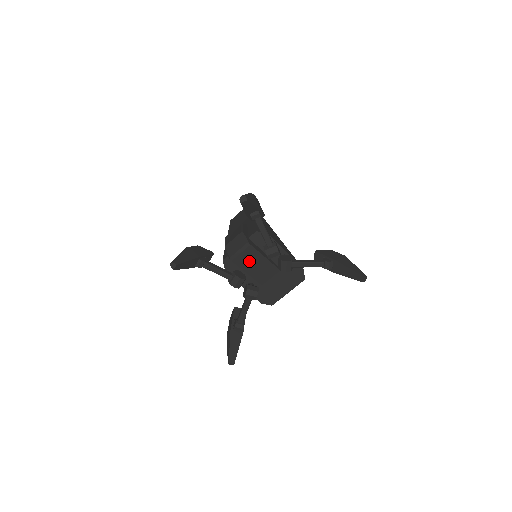
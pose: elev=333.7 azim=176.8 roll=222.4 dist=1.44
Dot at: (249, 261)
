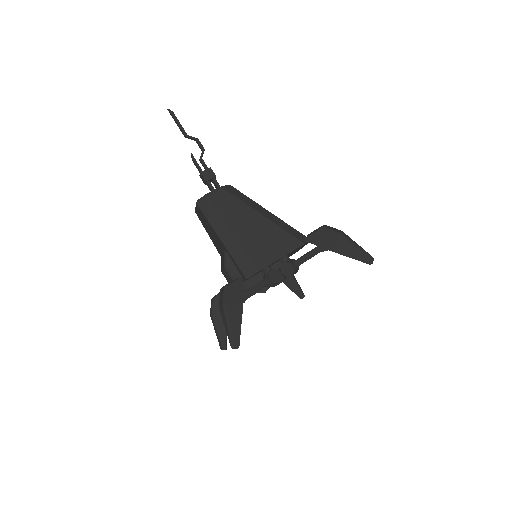
Dot at: occluded
